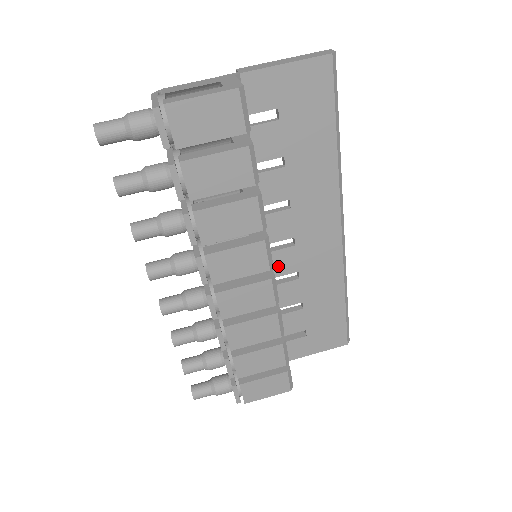
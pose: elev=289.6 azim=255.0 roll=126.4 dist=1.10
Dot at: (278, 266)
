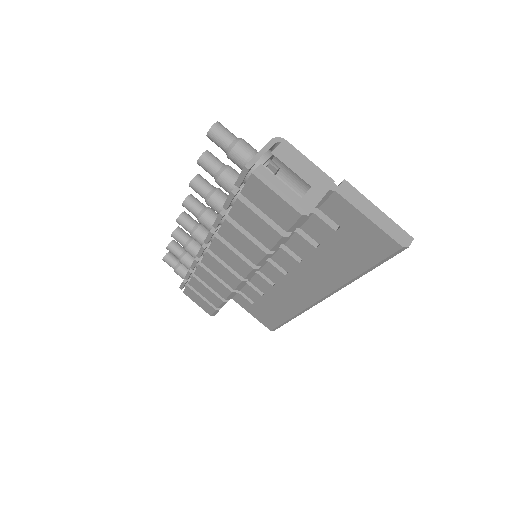
Dot at: (267, 270)
